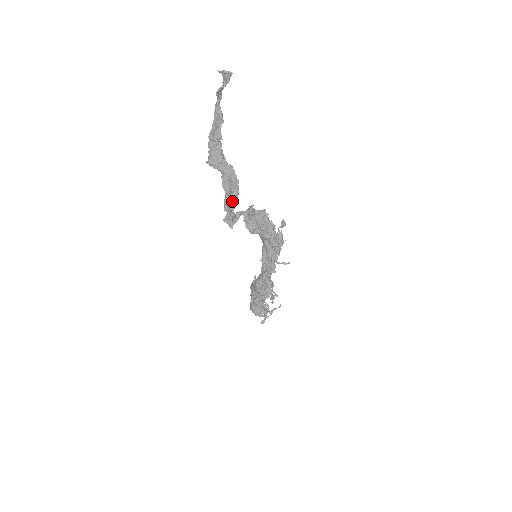
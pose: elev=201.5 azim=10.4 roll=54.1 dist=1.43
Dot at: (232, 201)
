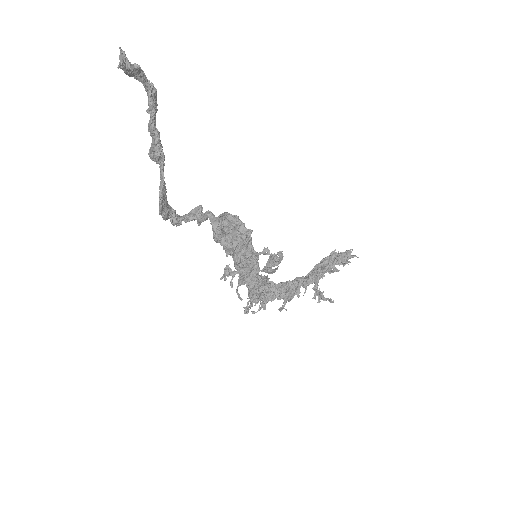
Dot at: occluded
